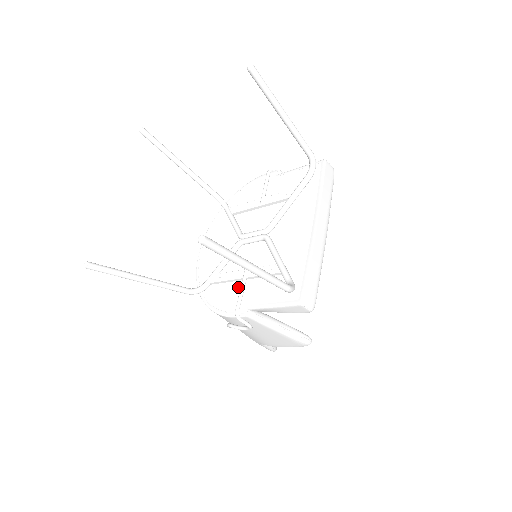
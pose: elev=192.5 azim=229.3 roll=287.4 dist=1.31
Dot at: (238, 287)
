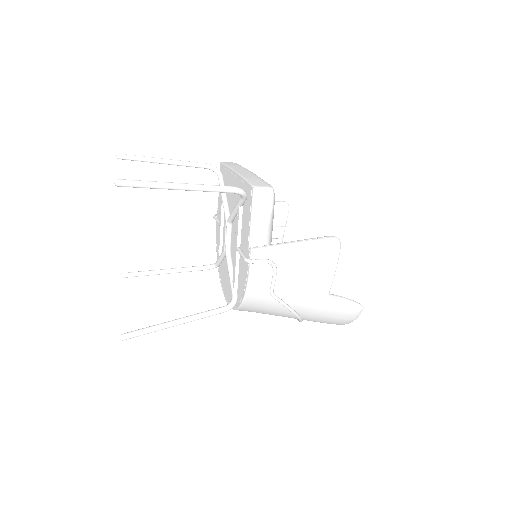
Dot at: (241, 258)
